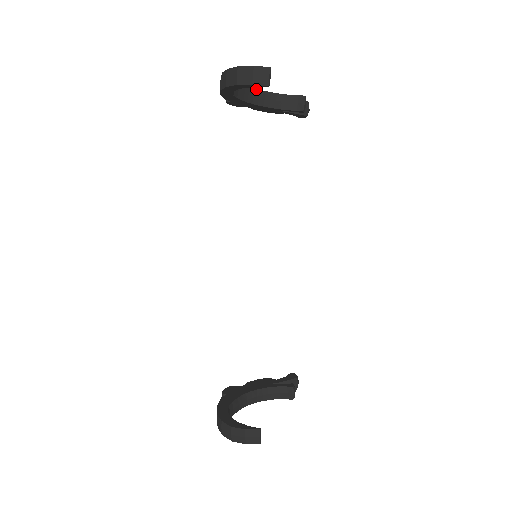
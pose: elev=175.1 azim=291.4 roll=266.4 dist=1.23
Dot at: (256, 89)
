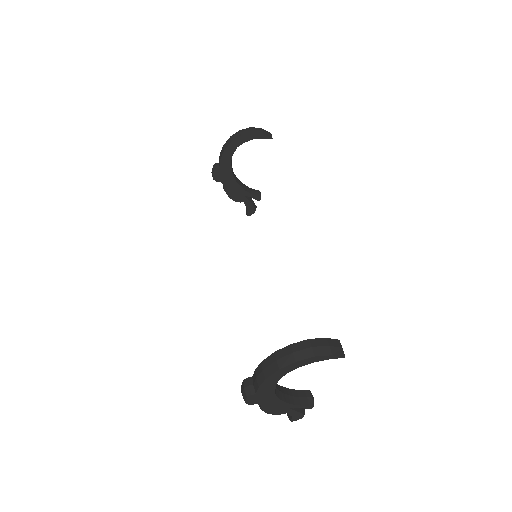
Dot at: occluded
